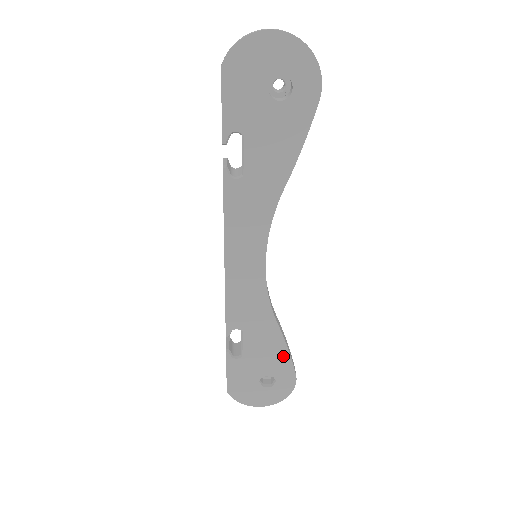
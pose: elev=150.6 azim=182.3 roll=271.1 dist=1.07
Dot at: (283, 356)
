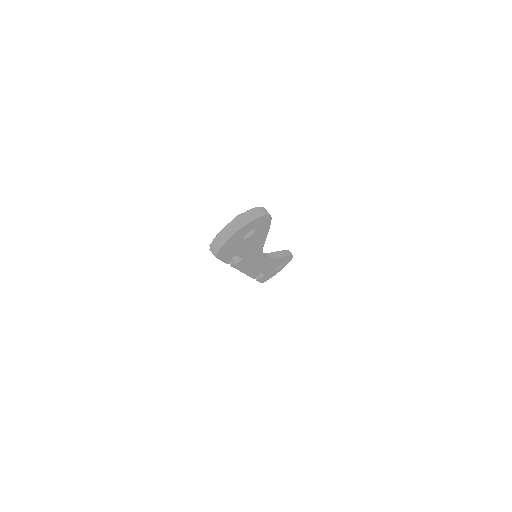
Dot at: (284, 259)
